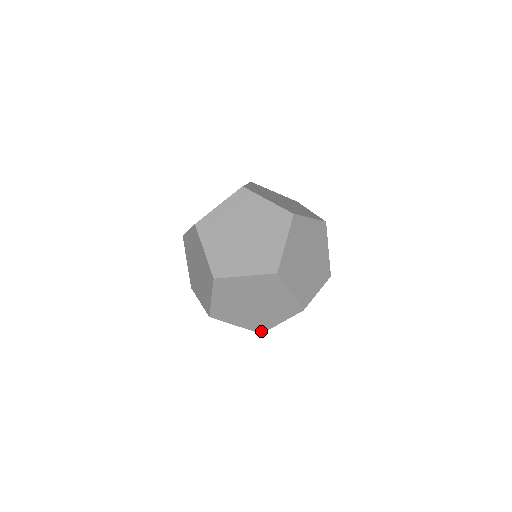
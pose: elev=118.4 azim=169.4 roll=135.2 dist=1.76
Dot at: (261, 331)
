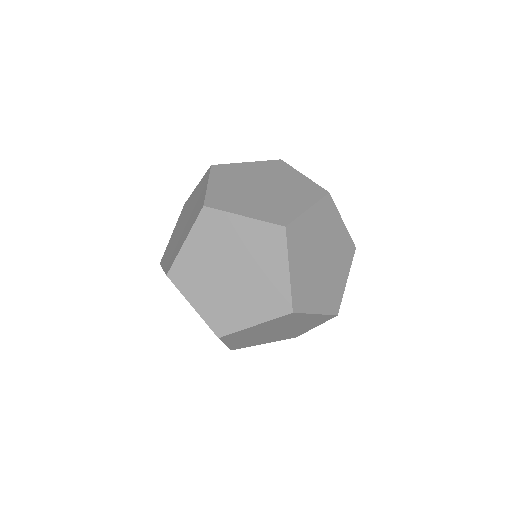
Dot at: (220, 332)
